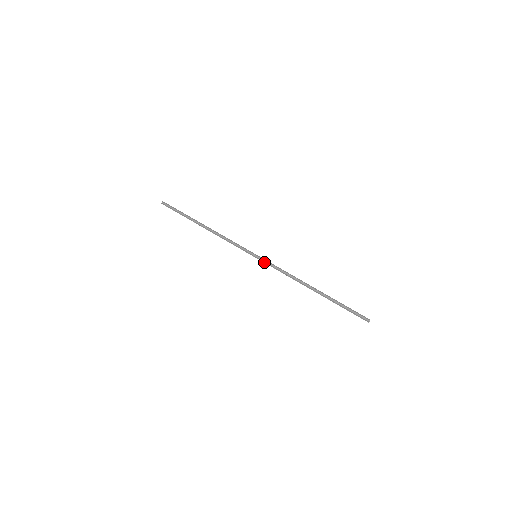
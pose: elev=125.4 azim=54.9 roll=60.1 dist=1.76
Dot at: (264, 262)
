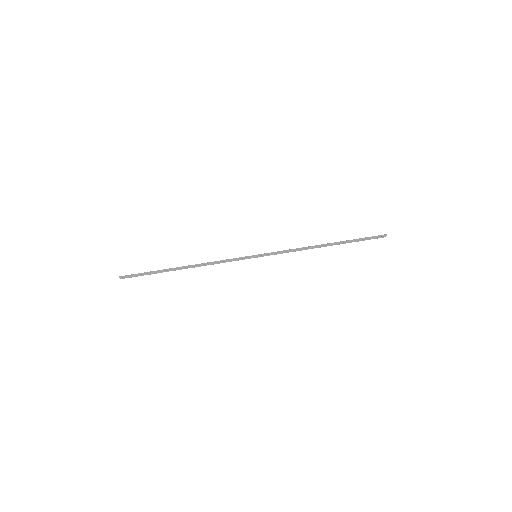
Dot at: occluded
